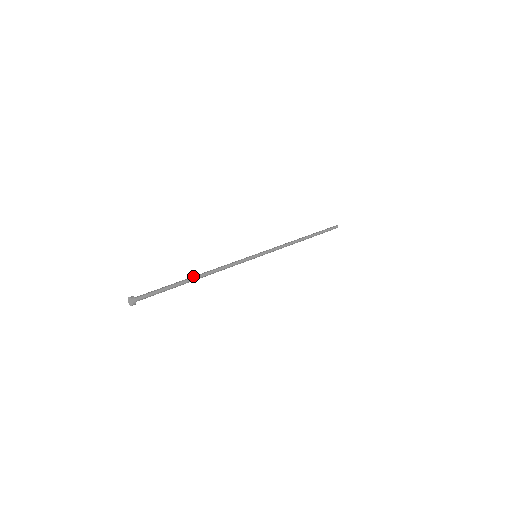
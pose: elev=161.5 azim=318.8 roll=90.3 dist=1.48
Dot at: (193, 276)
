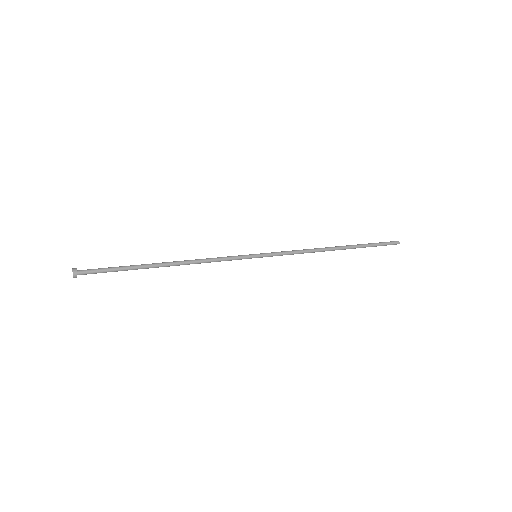
Dot at: (159, 263)
